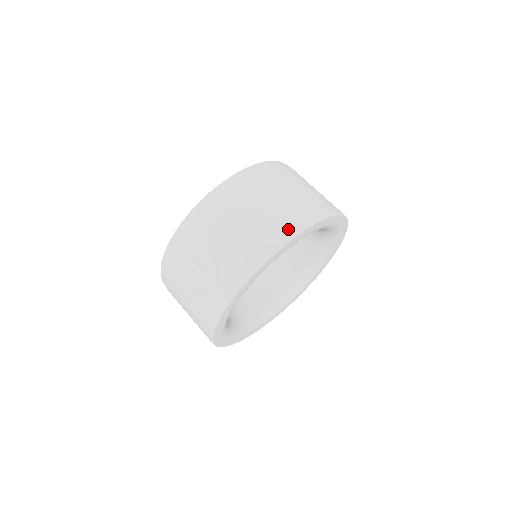
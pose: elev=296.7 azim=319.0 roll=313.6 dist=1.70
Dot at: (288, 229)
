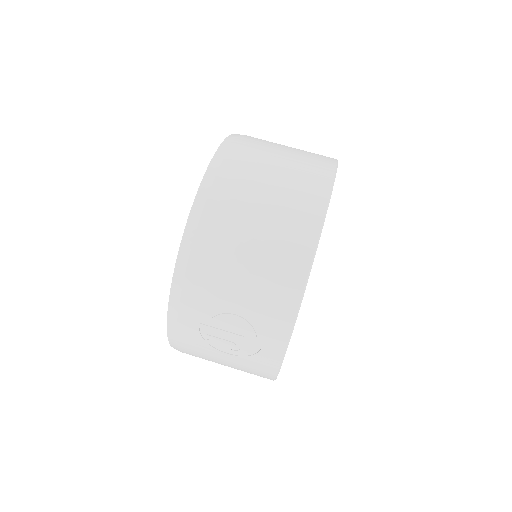
Dot at: (305, 235)
